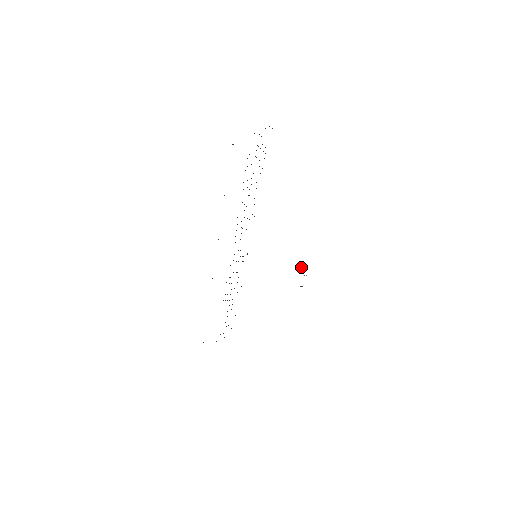
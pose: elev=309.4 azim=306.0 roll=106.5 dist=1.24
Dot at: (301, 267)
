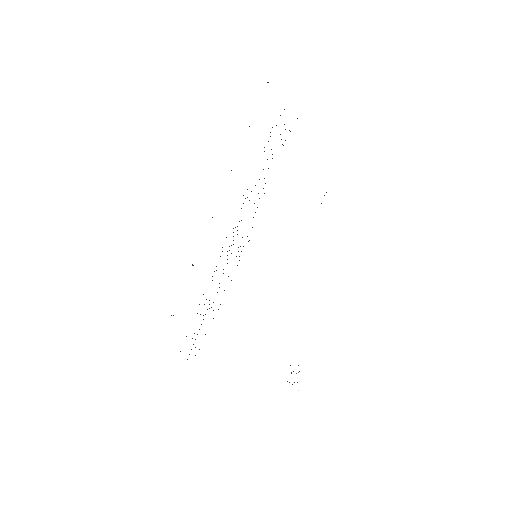
Dot at: (293, 371)
